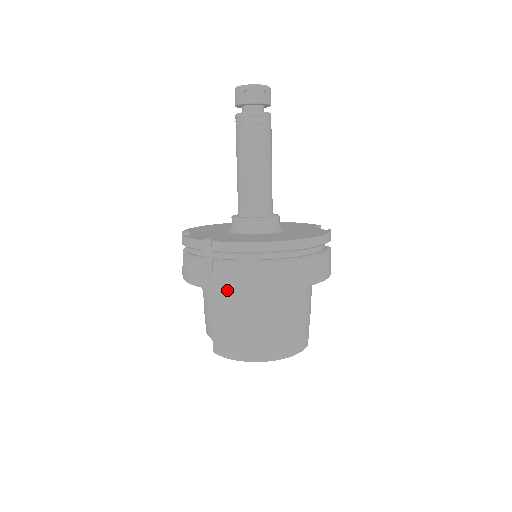
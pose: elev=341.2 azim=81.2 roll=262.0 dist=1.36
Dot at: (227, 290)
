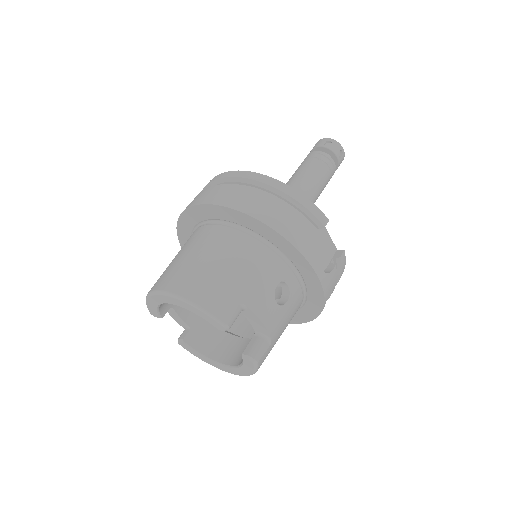
Dot at: (181, 214)
